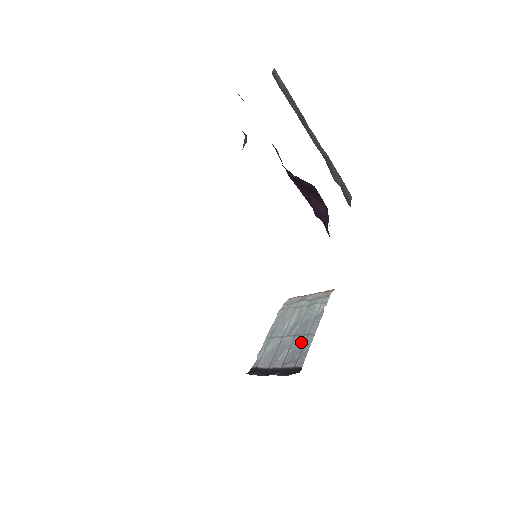
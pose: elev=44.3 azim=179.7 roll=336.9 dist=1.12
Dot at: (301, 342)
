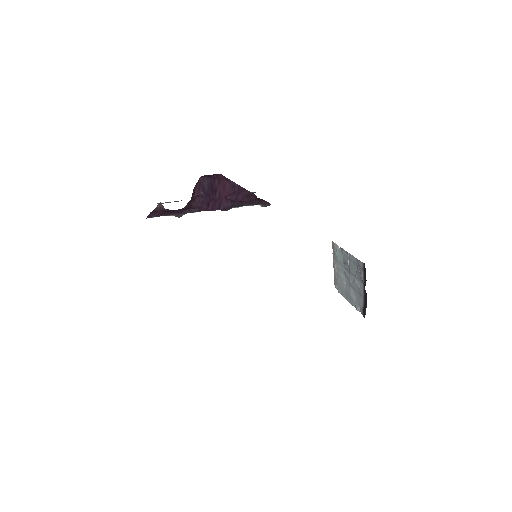
Dot at: (352, 266)
